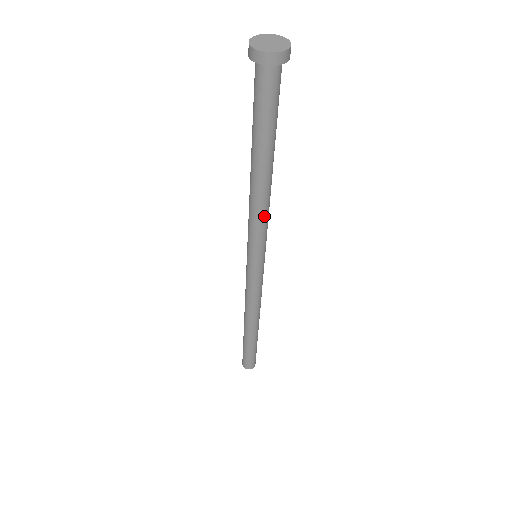
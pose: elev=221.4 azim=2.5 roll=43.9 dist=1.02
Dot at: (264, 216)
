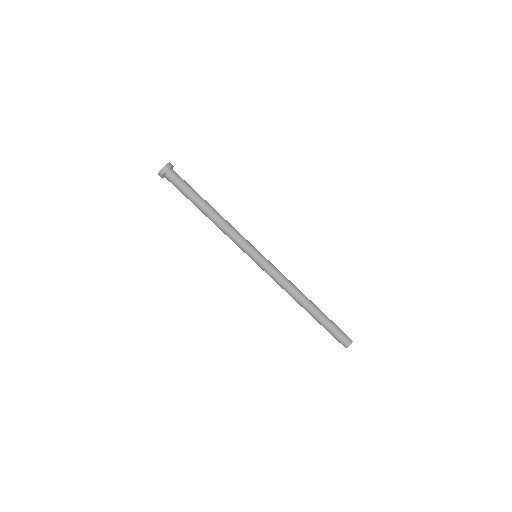
Dot at: (231, 228)
